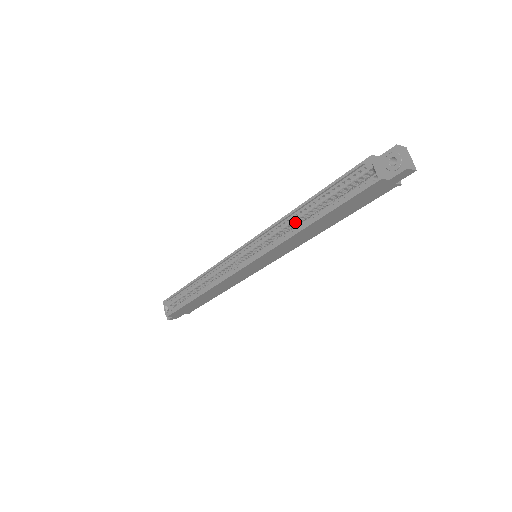
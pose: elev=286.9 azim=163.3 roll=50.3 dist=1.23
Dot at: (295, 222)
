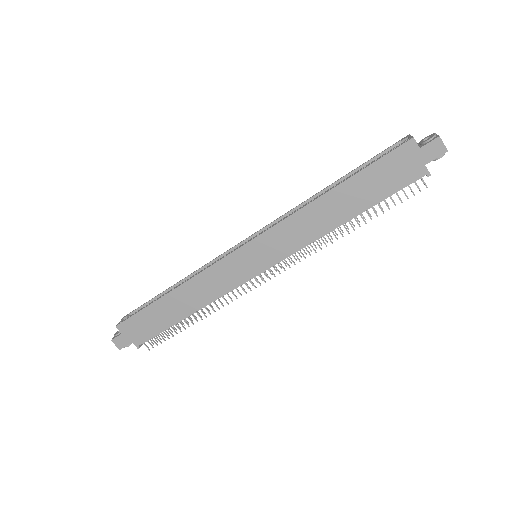
Dot at: occluded
